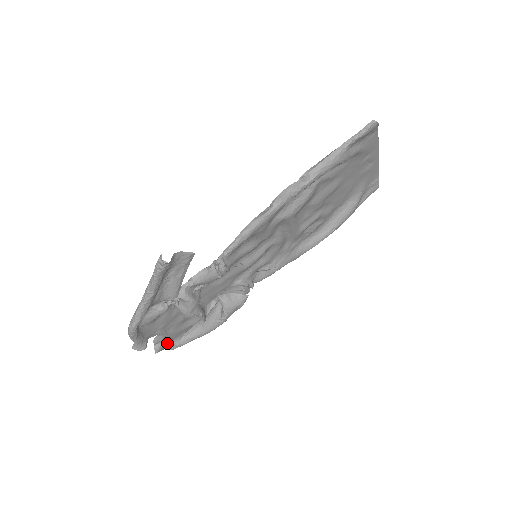
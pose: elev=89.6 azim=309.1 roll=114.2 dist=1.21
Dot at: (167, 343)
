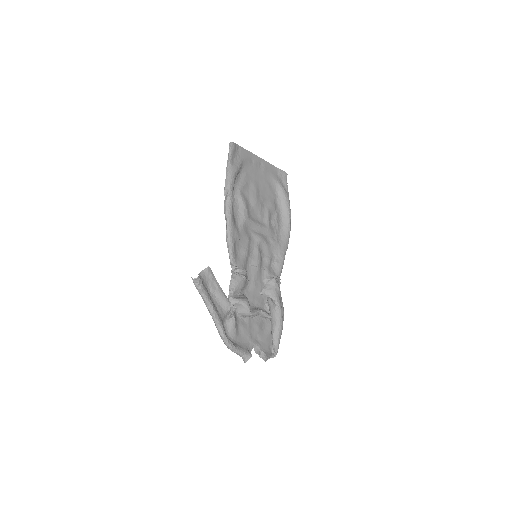
Dot at: (268, 352)
